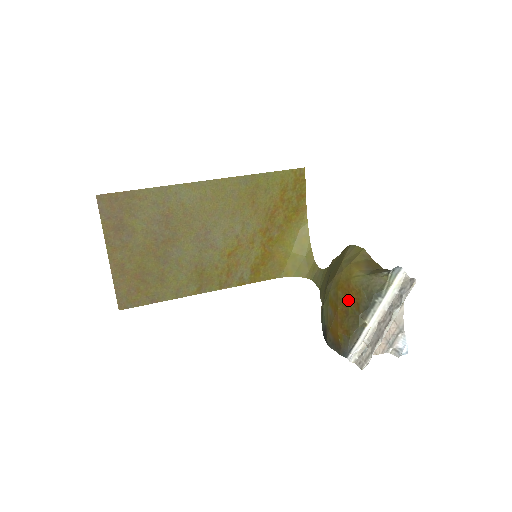
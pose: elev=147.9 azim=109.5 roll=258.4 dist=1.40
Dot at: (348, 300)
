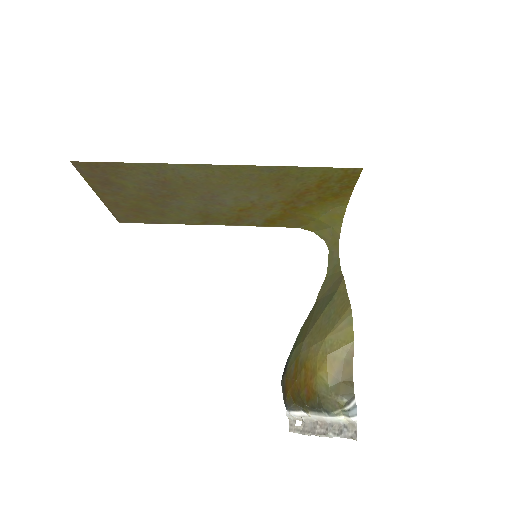
Dot at: (304, 387)
